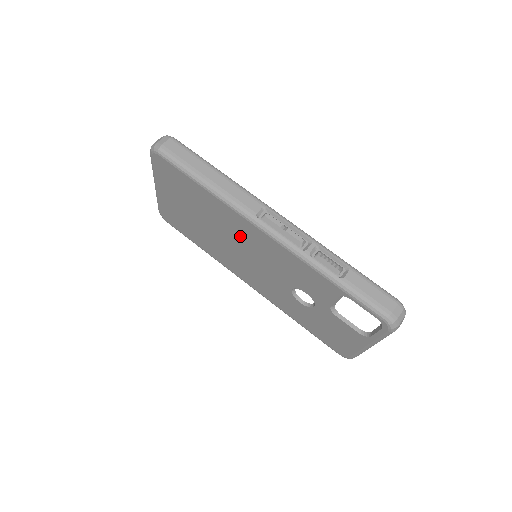
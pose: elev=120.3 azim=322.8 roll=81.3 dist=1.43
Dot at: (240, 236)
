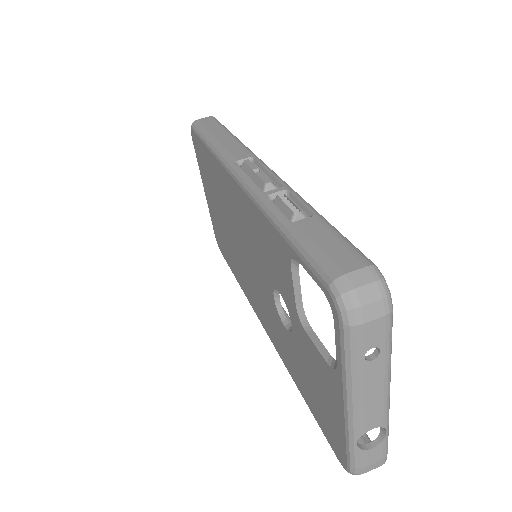
Dot at: (234, 214)
